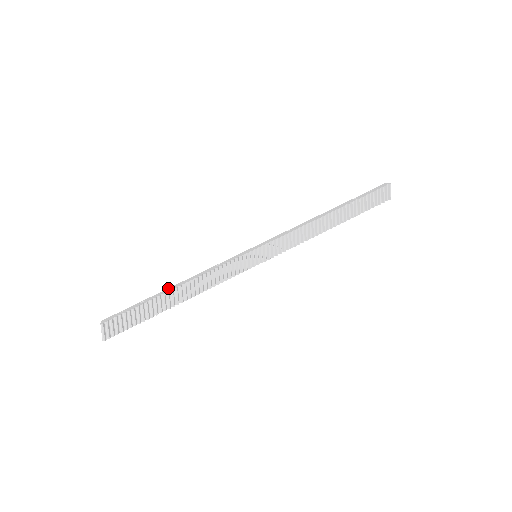
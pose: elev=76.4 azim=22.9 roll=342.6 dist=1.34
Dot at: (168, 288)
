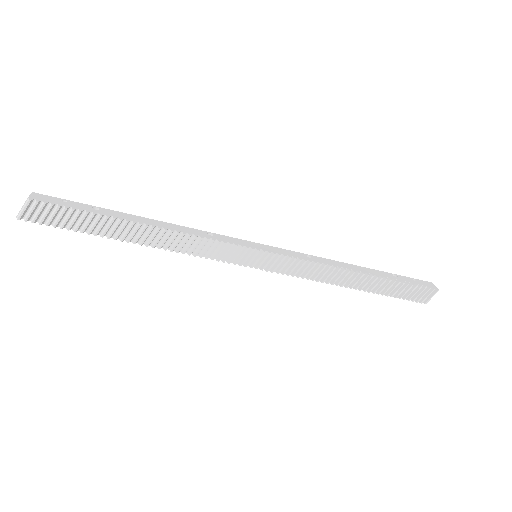
Dot at: occluded
